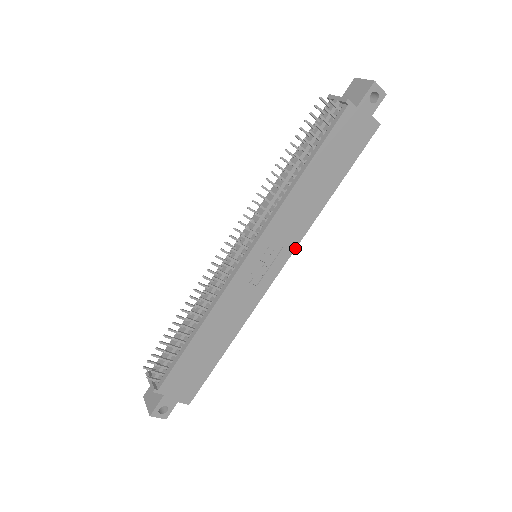
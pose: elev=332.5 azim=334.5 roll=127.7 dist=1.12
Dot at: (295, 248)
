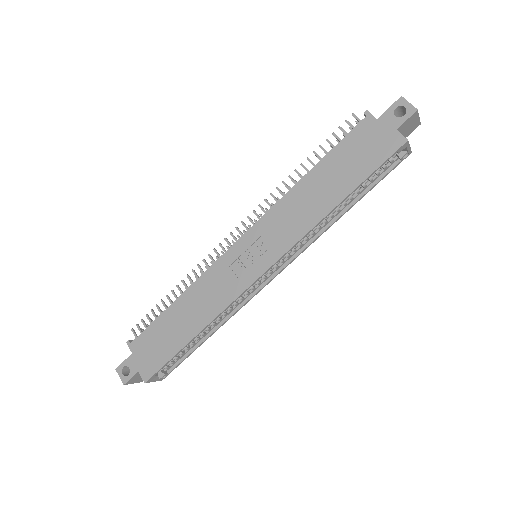
Dot at: (286, 252)
